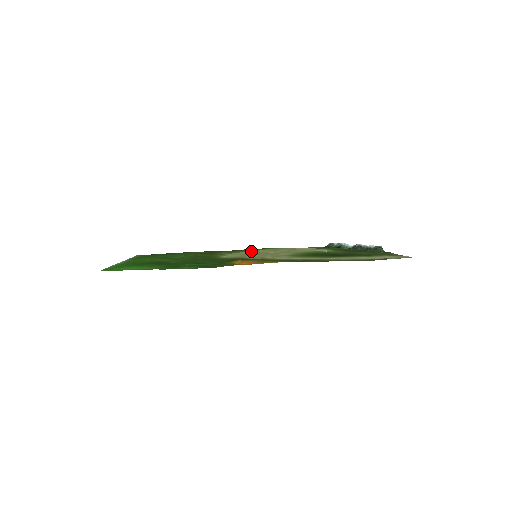
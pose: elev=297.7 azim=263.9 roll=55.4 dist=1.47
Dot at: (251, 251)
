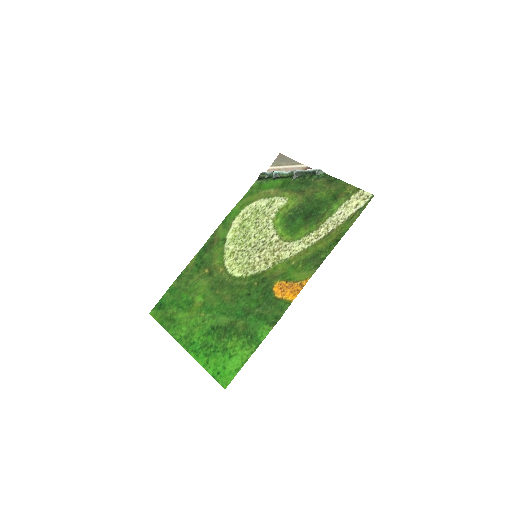
Dot at: (230, 241)
